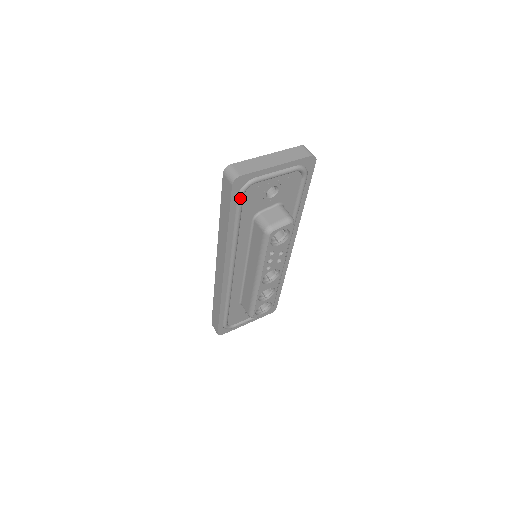
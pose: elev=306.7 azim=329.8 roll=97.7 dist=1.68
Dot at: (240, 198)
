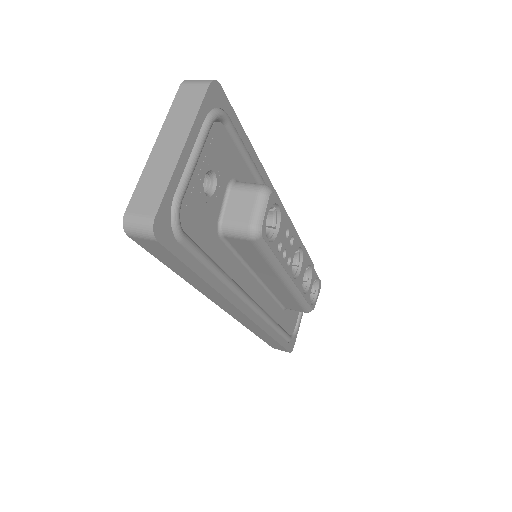
Dot at: (183, 240)
